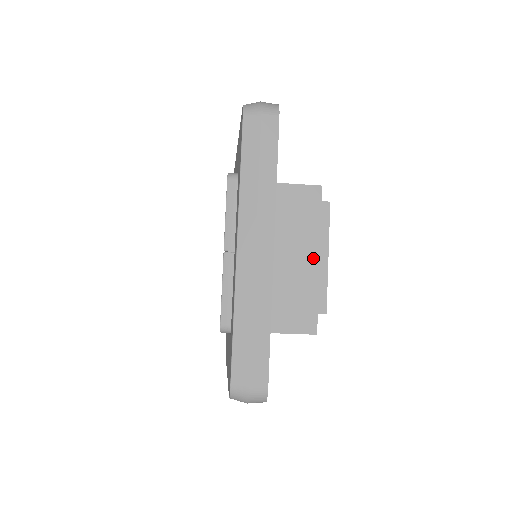
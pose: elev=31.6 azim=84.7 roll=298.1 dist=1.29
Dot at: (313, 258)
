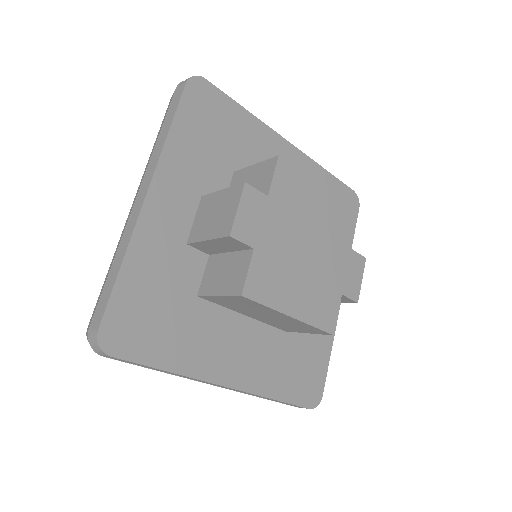
Dot at: (280, 317)
